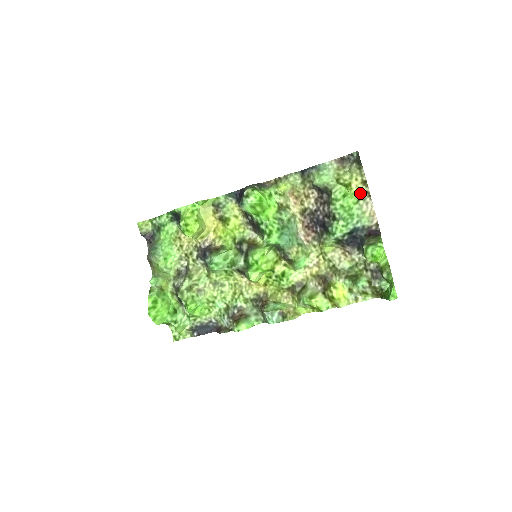
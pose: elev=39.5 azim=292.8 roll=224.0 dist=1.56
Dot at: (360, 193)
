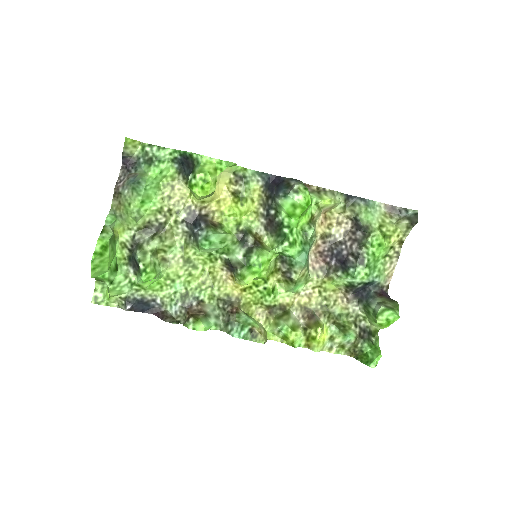
Dot at: (391, 249)
